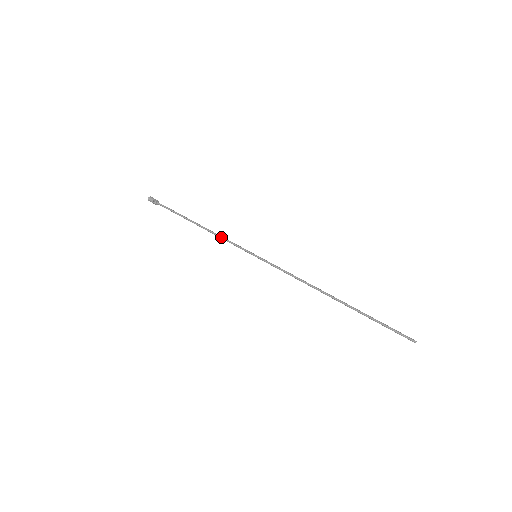
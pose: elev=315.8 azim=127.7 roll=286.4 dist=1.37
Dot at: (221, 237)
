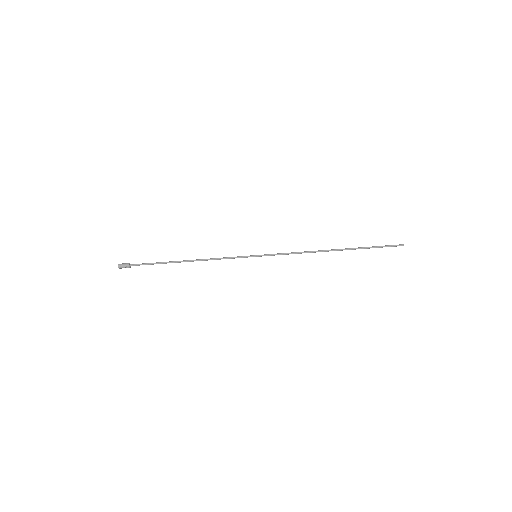
Dot at: occluded
